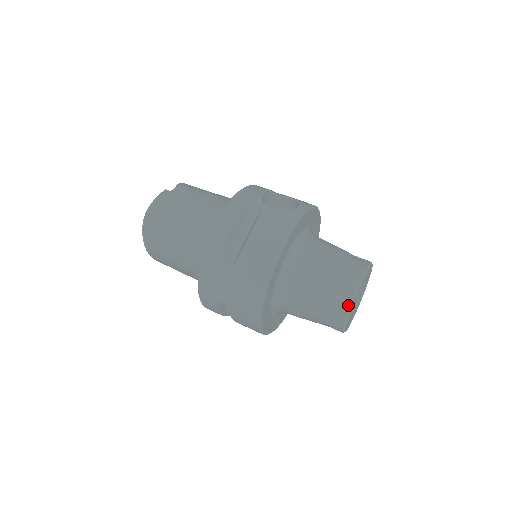
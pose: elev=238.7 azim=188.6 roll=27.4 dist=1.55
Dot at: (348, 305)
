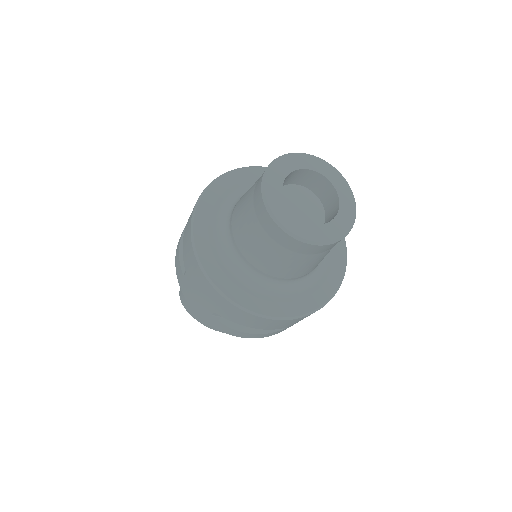
Dot at: (263, 206)
